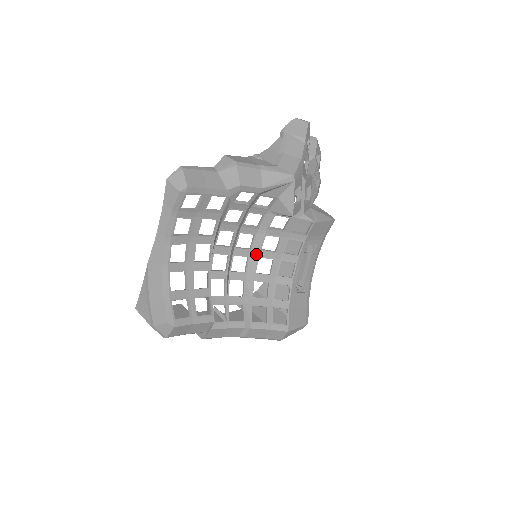
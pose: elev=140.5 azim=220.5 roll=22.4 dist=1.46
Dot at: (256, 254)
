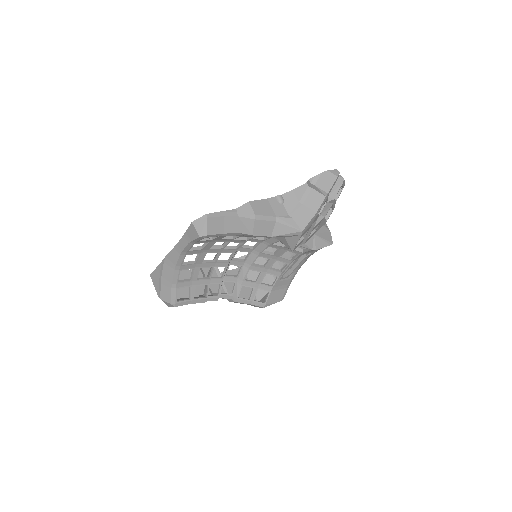
Dot at: (257, 254)
